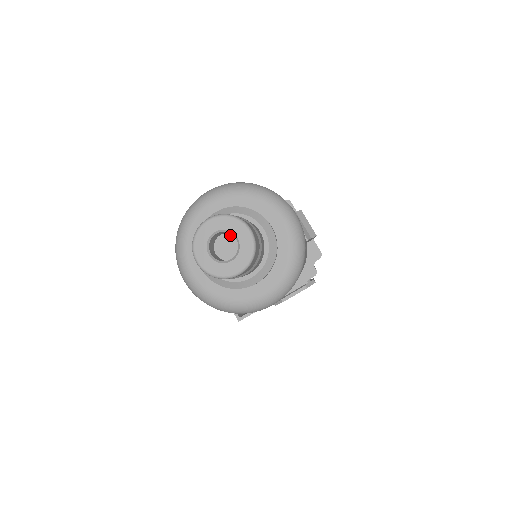
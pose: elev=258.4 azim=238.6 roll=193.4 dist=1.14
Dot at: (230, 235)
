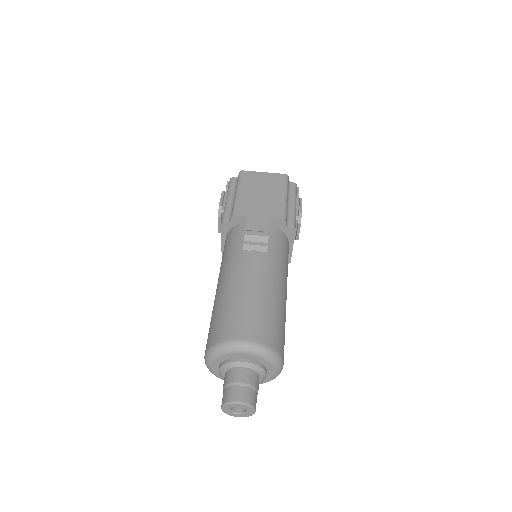
Dot at: occluded
